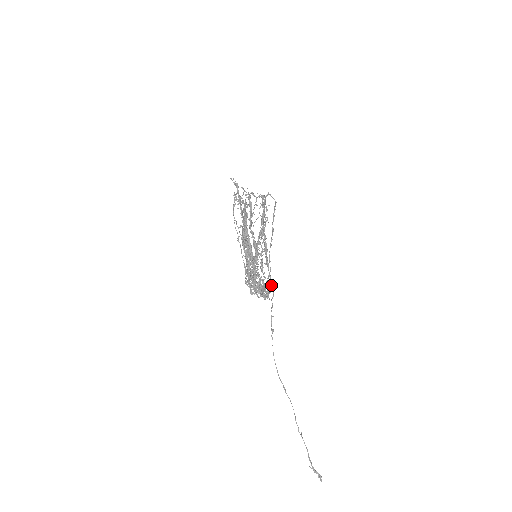
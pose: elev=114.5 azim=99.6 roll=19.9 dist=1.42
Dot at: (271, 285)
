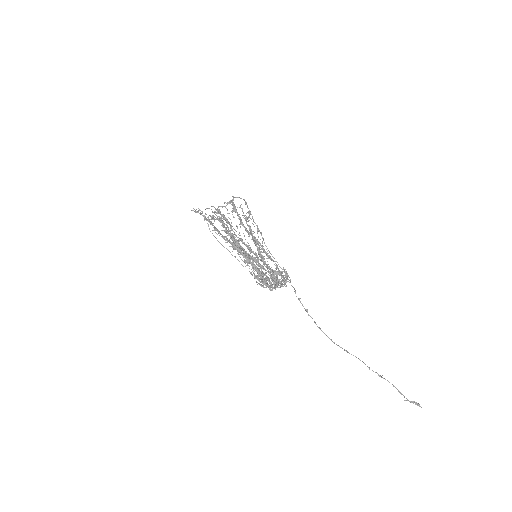
Dot at: (284, 272)
